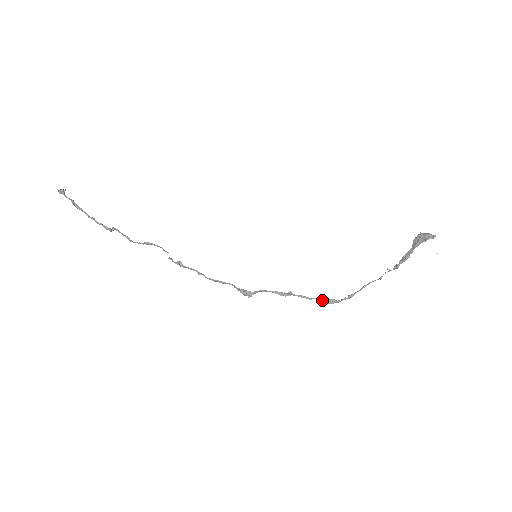
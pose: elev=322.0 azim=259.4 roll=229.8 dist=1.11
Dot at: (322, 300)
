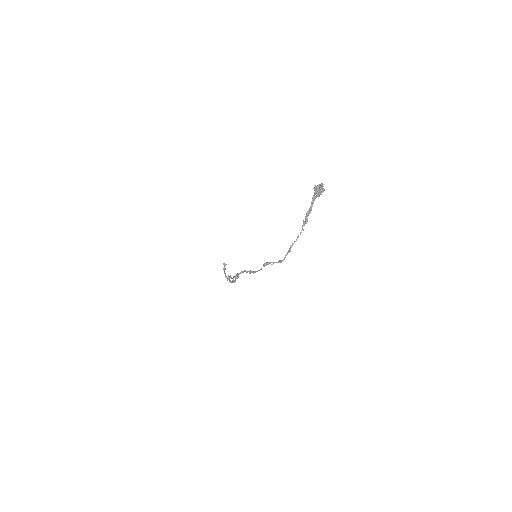
Dot at: (264, 266)
